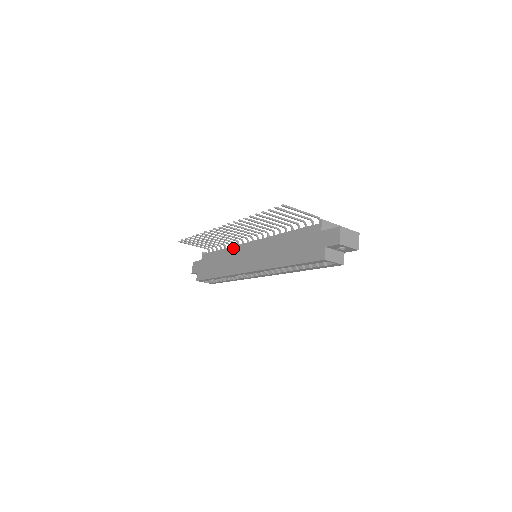
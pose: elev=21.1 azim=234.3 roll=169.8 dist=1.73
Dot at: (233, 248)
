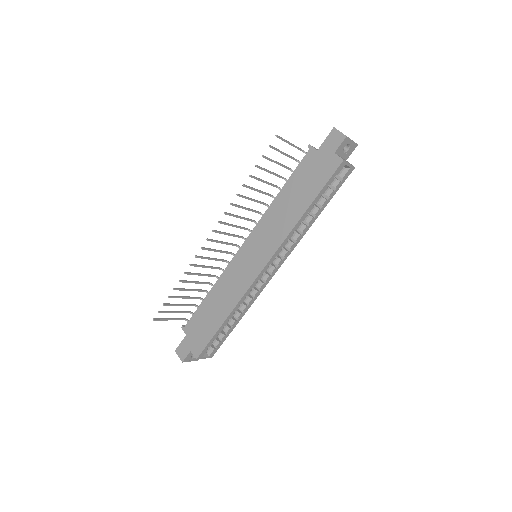
Dot at: (223, 275)
